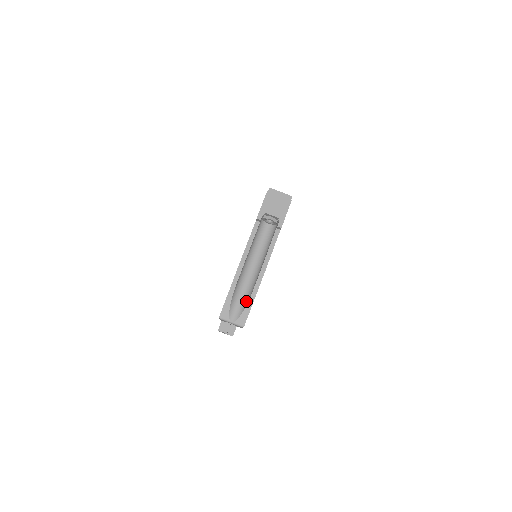
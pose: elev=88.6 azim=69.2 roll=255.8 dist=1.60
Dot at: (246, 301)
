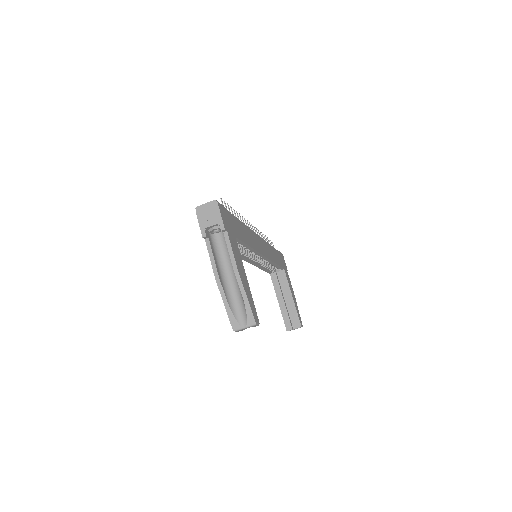
Dot at: (243, 304)
